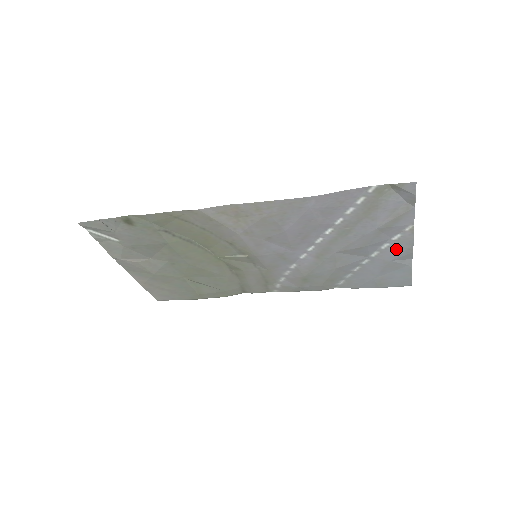
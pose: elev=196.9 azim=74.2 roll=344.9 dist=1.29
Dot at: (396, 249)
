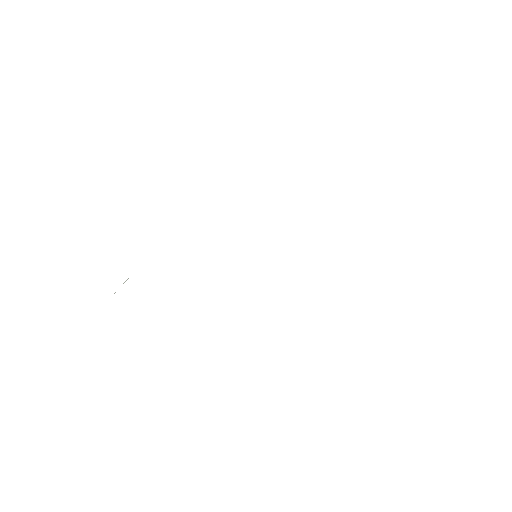
Dot at: occluded
